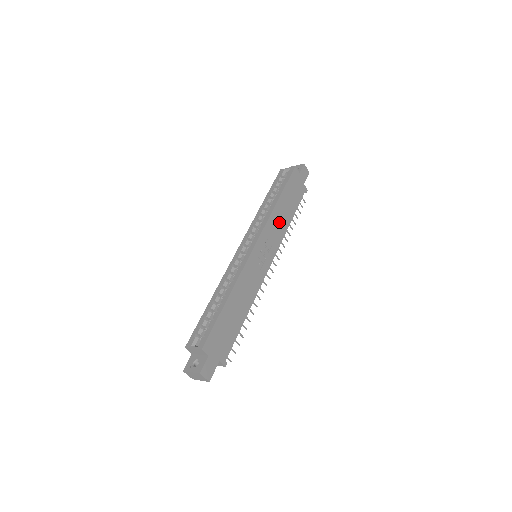
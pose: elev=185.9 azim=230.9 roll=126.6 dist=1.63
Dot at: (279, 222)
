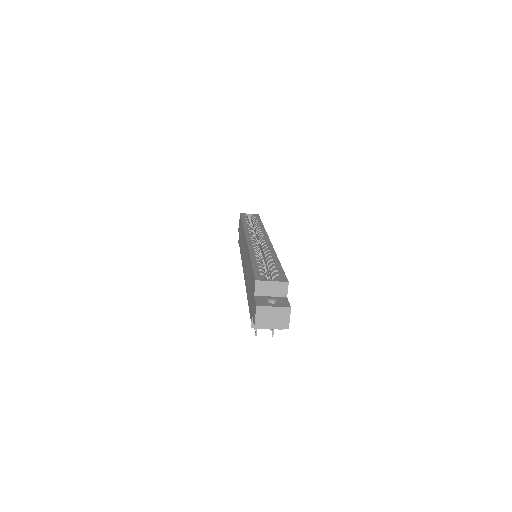
Dot at: occluded
